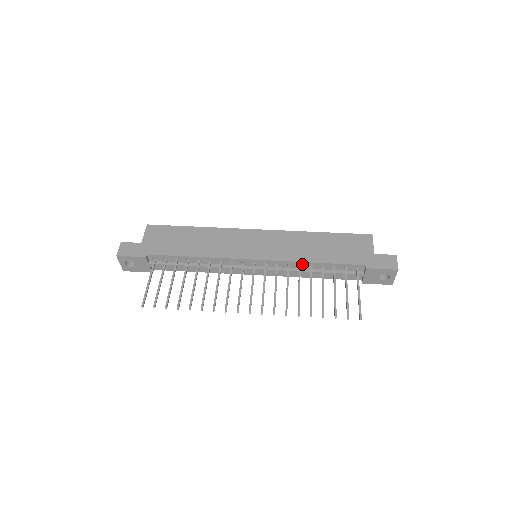
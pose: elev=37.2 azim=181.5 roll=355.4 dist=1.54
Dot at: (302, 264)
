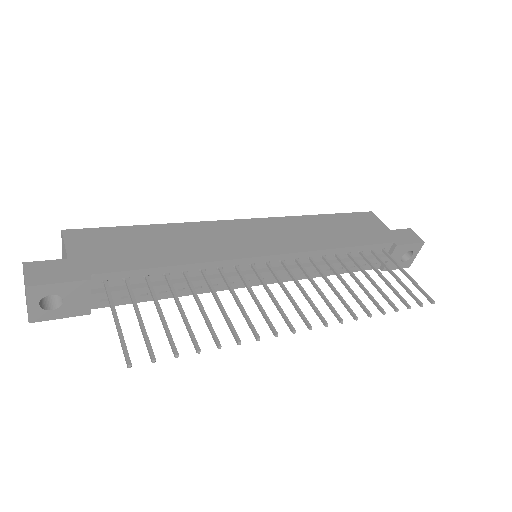
Dot at: (326, 253)
